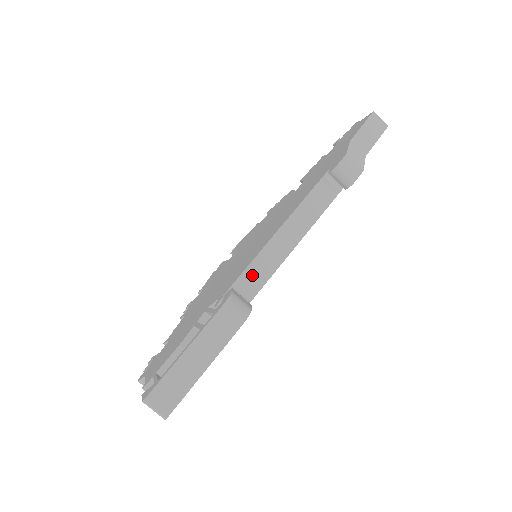
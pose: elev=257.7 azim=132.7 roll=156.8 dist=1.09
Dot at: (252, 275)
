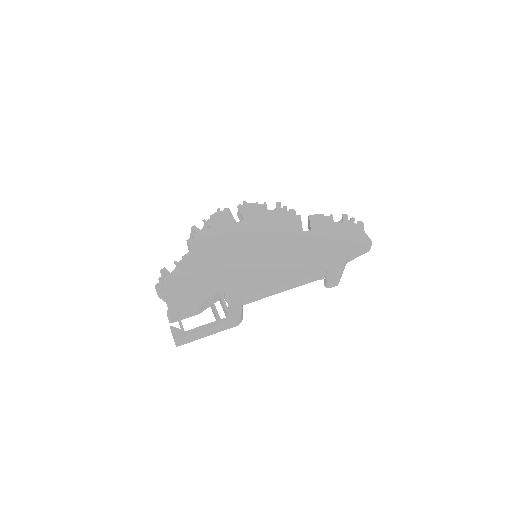
Dot at: (254, 296)
